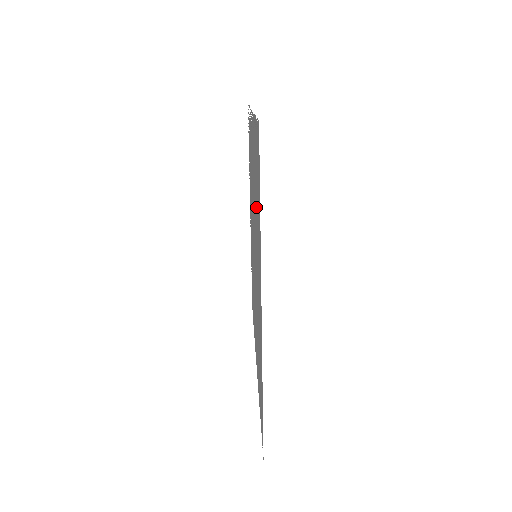
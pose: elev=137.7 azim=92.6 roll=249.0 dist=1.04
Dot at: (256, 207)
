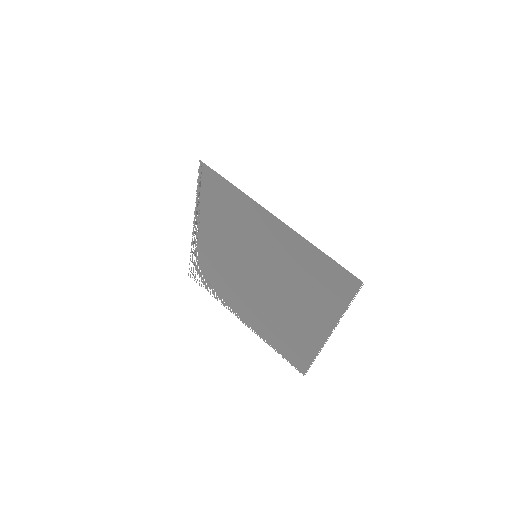
Dot at: (231, 218)
